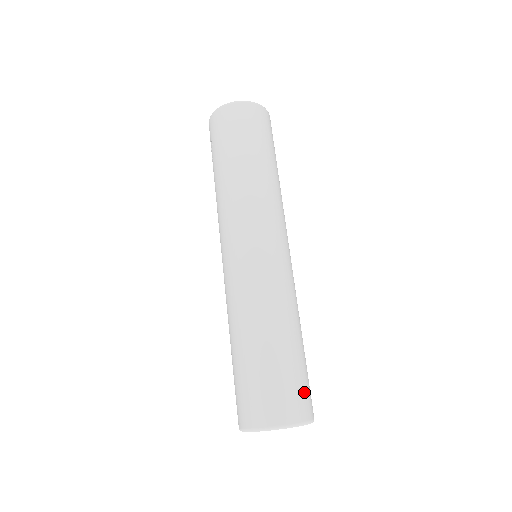
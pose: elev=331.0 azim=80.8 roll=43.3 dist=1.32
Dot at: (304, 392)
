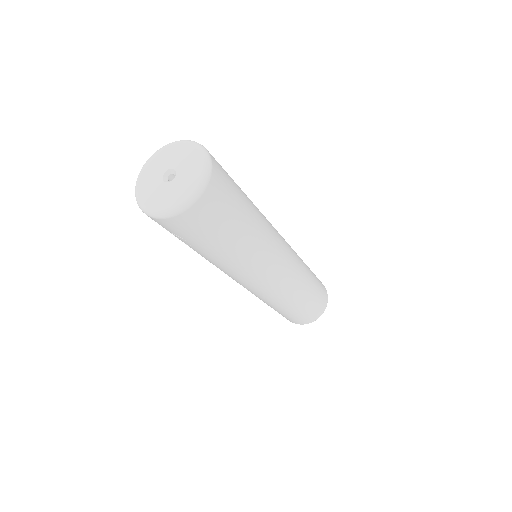
Dot at: (322, 289)
